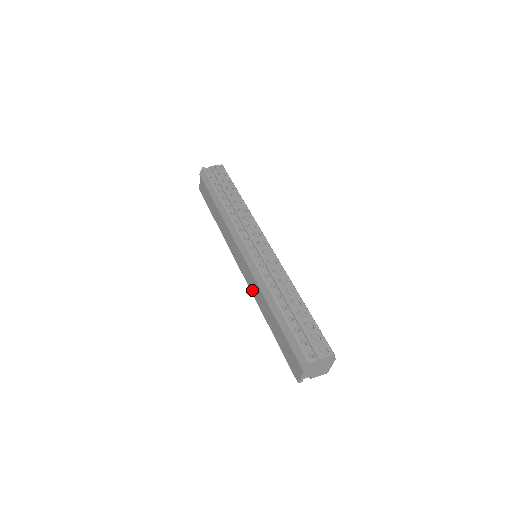
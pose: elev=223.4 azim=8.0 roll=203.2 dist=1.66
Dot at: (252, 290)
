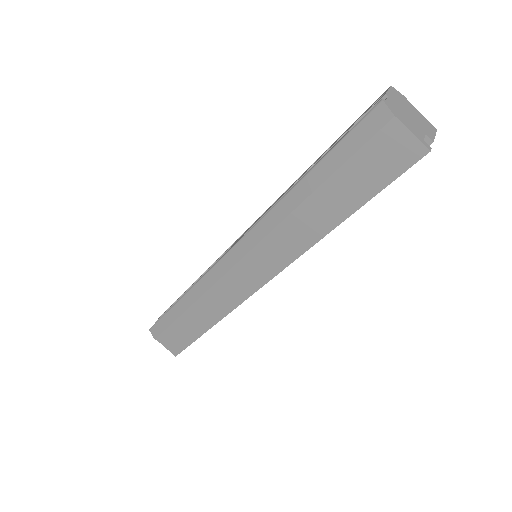
Dot at: (288, 257)
